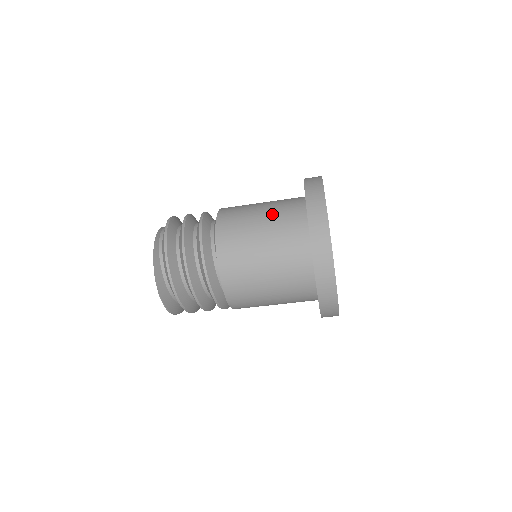
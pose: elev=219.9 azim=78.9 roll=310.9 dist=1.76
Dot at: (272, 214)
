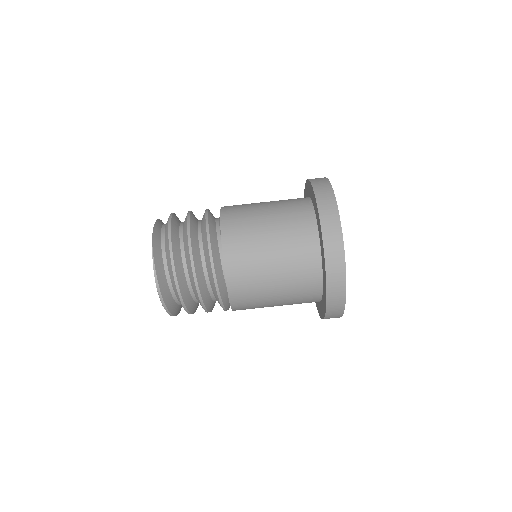
Dot at: occluded
